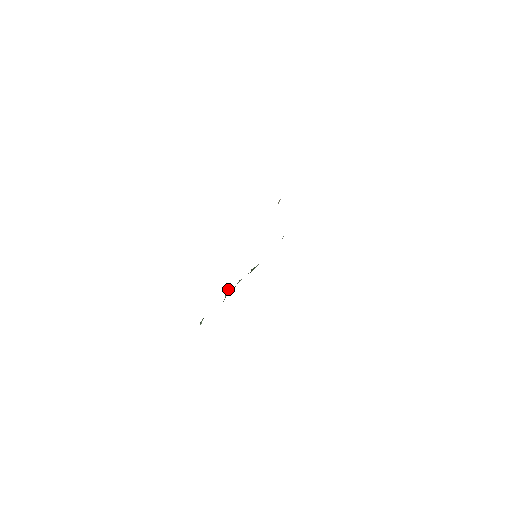
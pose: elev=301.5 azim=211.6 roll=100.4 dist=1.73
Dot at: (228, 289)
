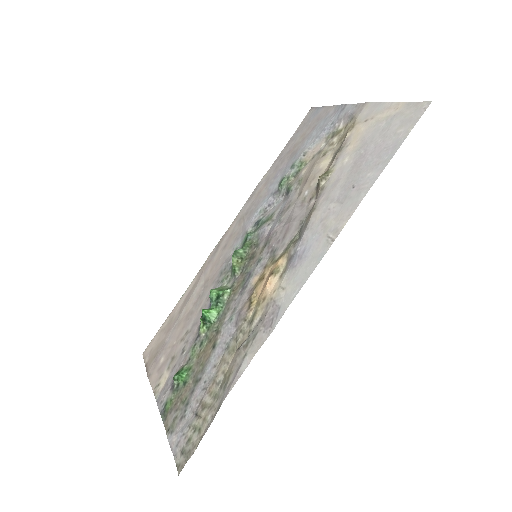
Dot at: (210, 315)
